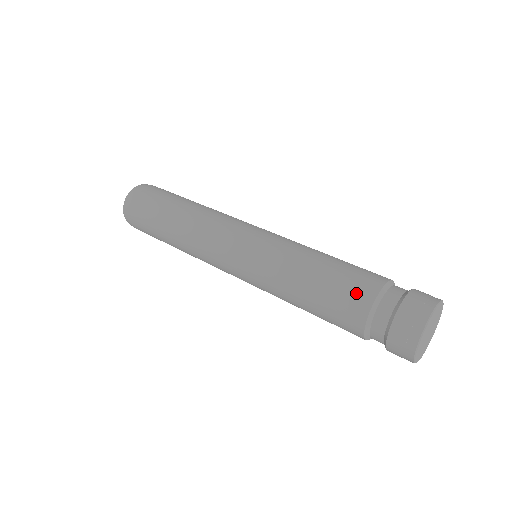
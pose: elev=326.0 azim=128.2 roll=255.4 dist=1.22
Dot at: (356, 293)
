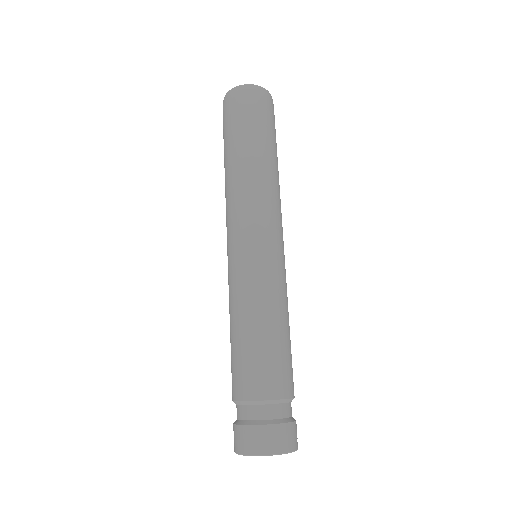
Dot at: (236, 382)
